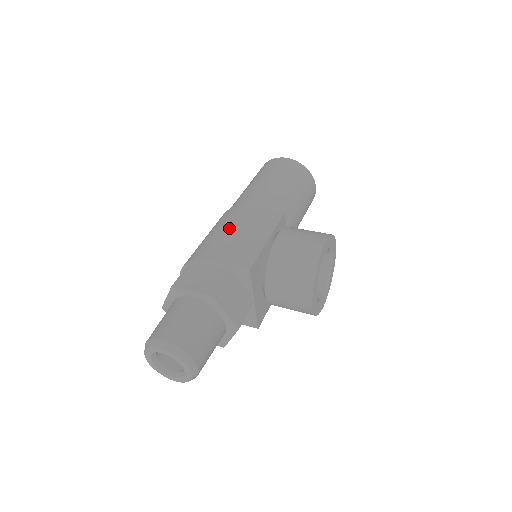
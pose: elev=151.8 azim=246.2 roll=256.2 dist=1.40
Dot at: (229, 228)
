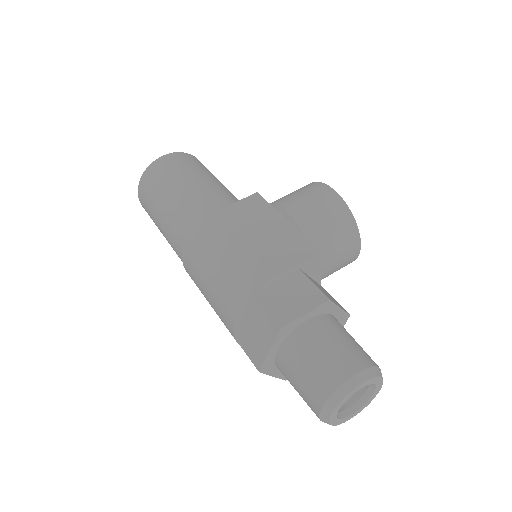
Dot at: (236, 240)
